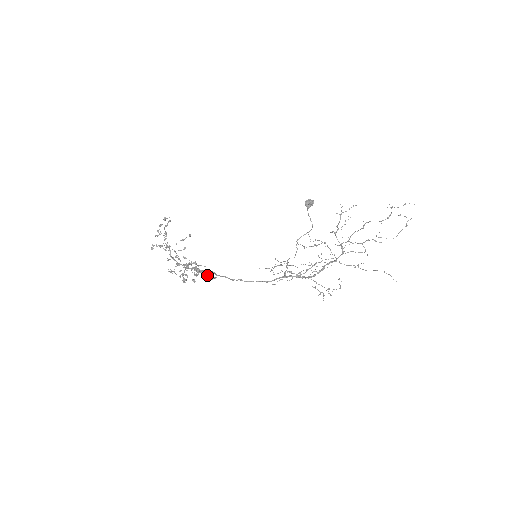
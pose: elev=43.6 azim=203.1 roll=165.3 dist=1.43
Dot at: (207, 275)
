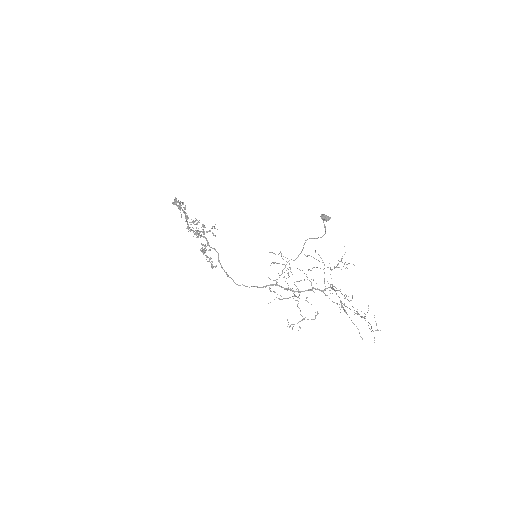
Dot at: occluded
